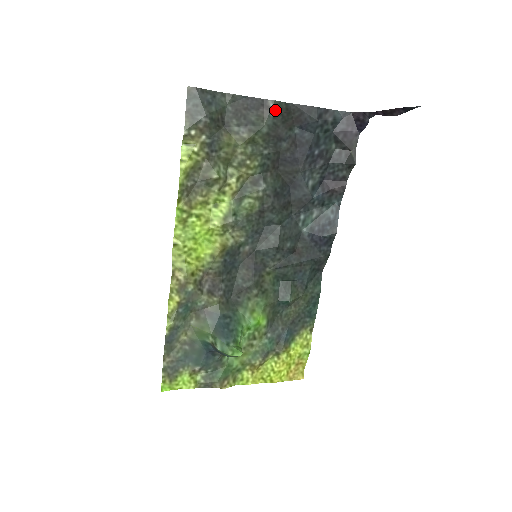
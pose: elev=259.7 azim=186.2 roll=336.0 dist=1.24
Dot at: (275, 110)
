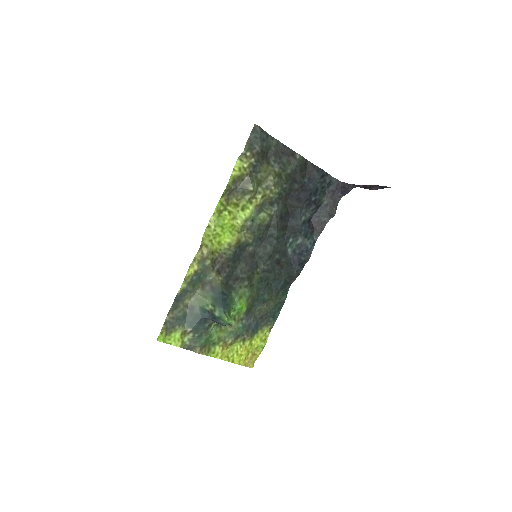
Dot at: (299, 161)
